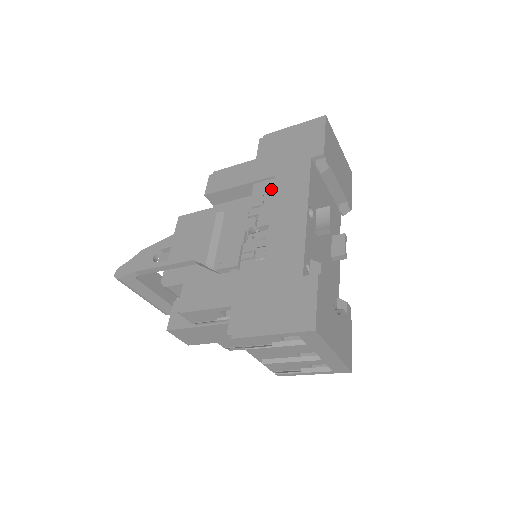
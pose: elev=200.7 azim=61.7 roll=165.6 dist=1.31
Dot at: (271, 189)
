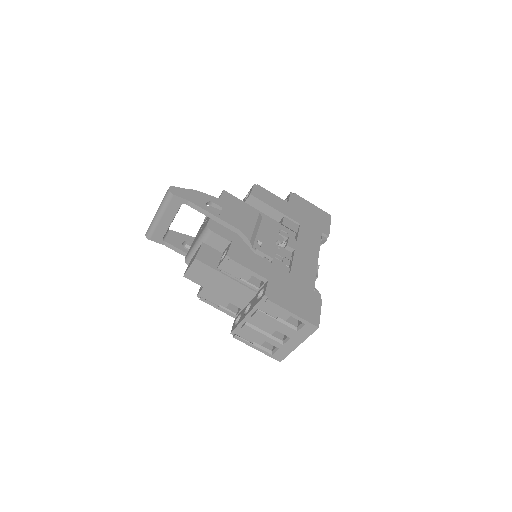
Dot at: (295, 229)
